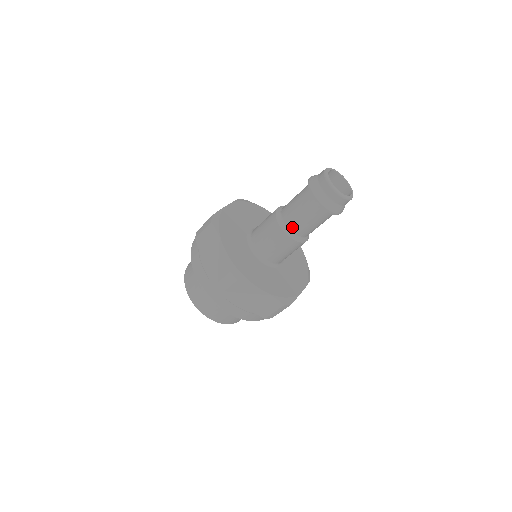
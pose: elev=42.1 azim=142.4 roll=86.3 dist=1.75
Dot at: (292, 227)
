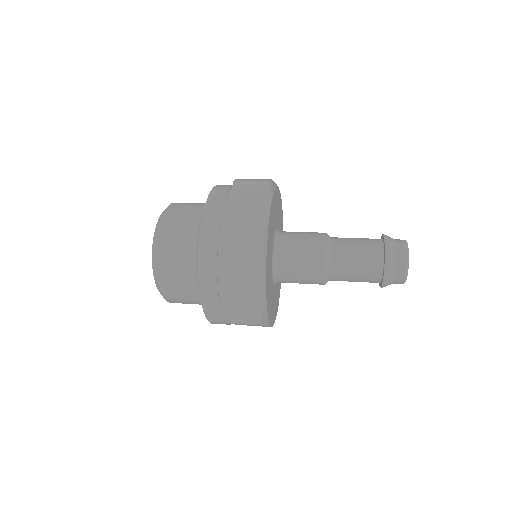
Dot at: (334, 277)
